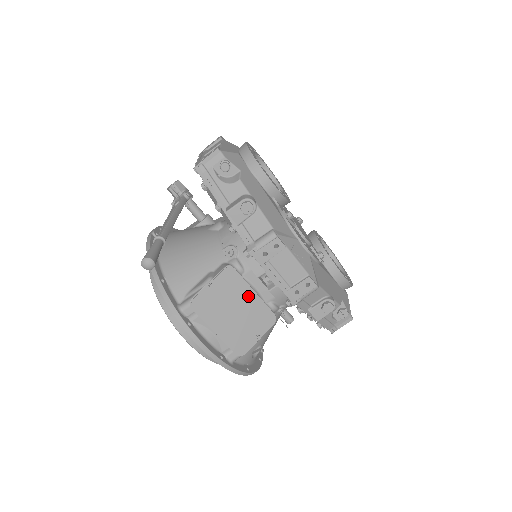
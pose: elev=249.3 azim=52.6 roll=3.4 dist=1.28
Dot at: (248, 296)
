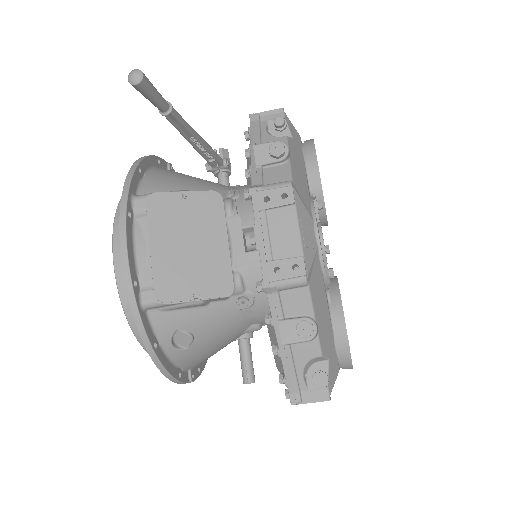
Dot at: (217, 239)
